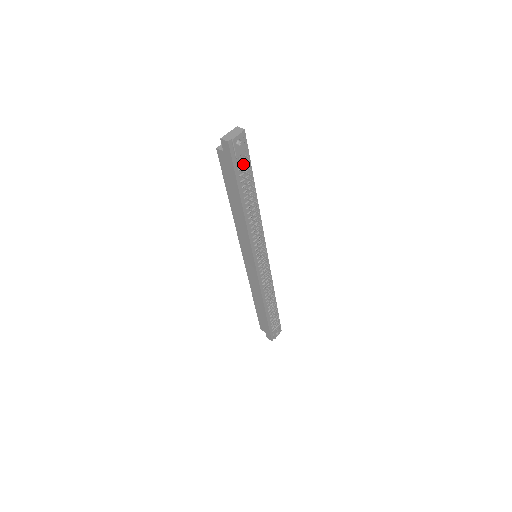
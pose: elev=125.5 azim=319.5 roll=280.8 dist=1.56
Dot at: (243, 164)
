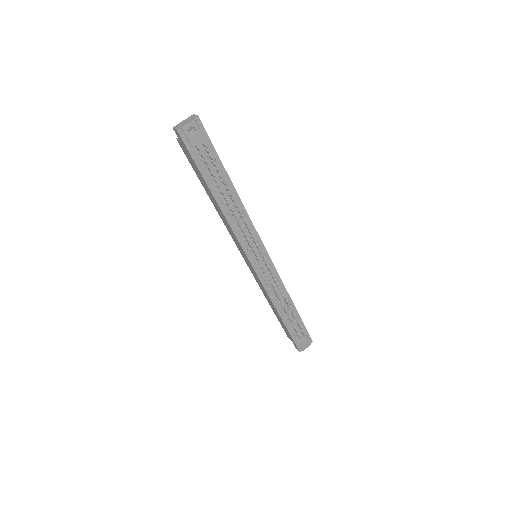
Dot at: (205, 154)
